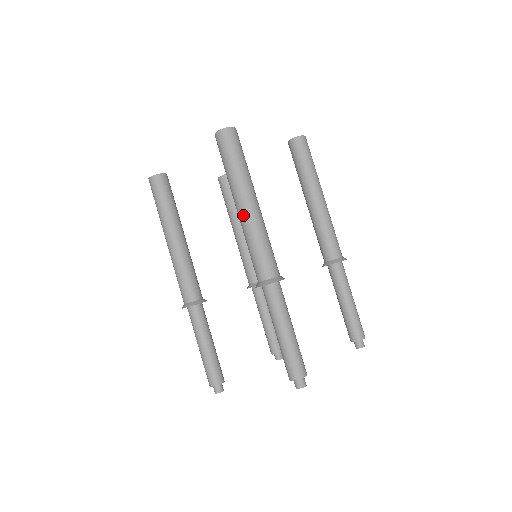
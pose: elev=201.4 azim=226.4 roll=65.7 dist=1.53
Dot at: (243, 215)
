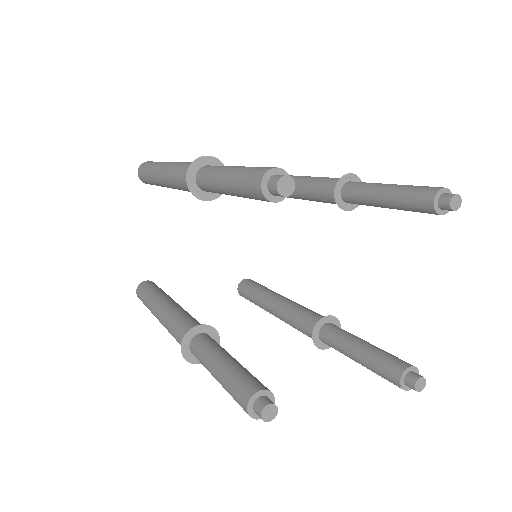
Dot at: (163, 173)
